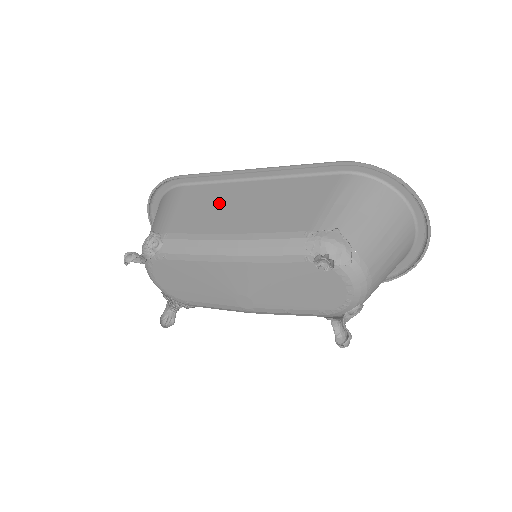
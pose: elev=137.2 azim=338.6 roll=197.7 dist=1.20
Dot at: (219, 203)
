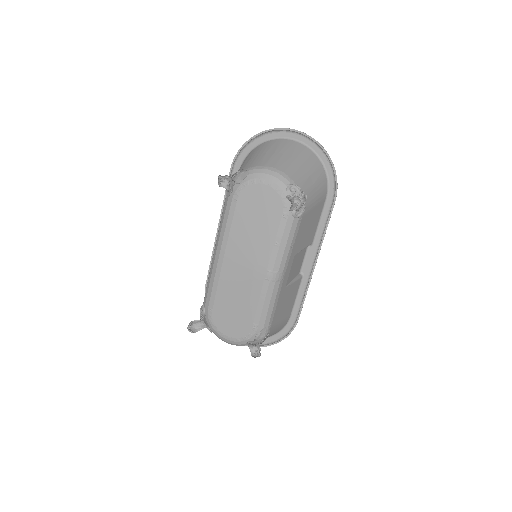
Dot at: occluded
